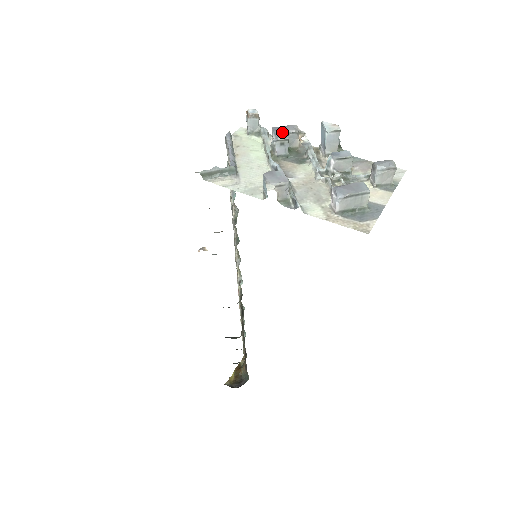
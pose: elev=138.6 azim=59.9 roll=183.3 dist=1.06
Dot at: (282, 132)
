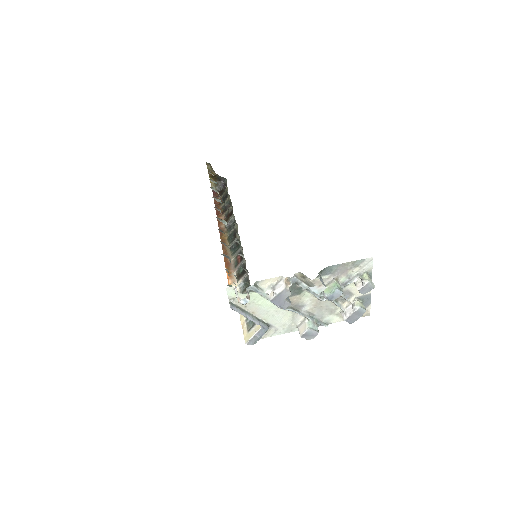
Dot at: (283, 304)
